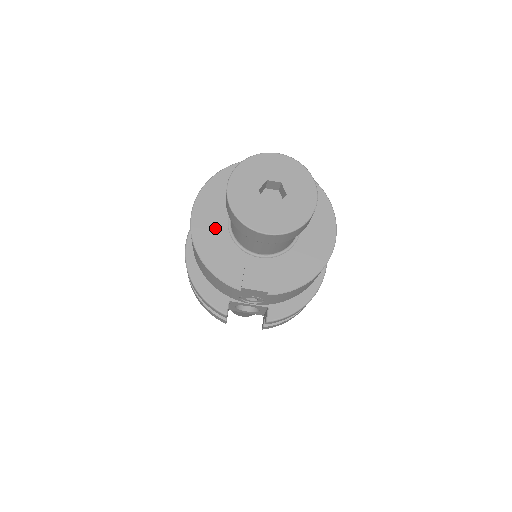
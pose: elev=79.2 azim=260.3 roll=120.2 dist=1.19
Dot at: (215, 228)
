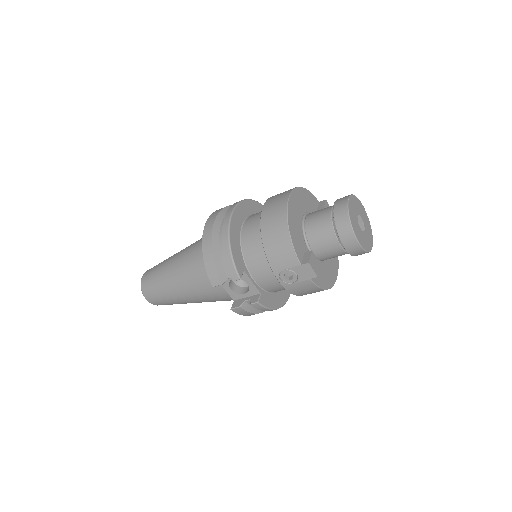
Dot at: (297, 217)
